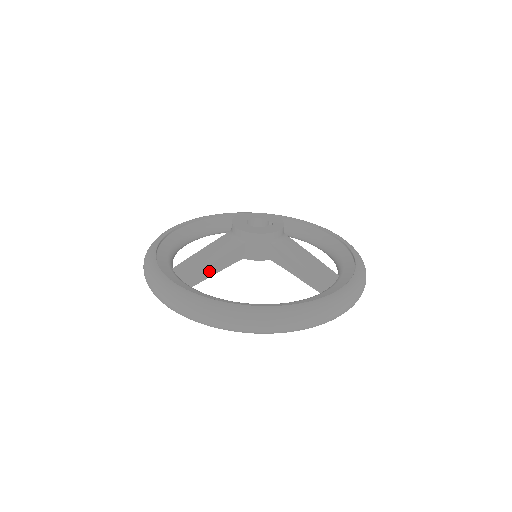
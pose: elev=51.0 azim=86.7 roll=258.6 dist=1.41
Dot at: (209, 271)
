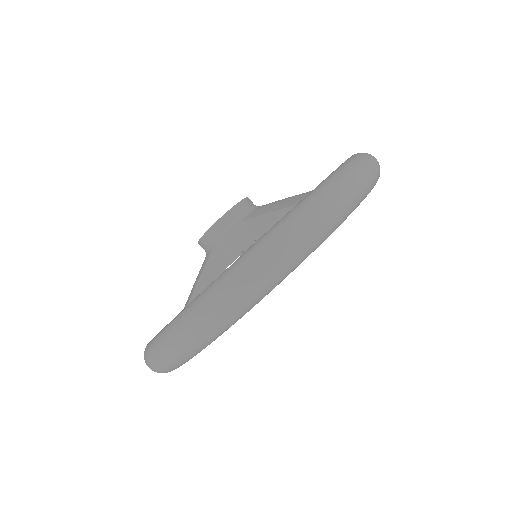
Dot at: occluded
